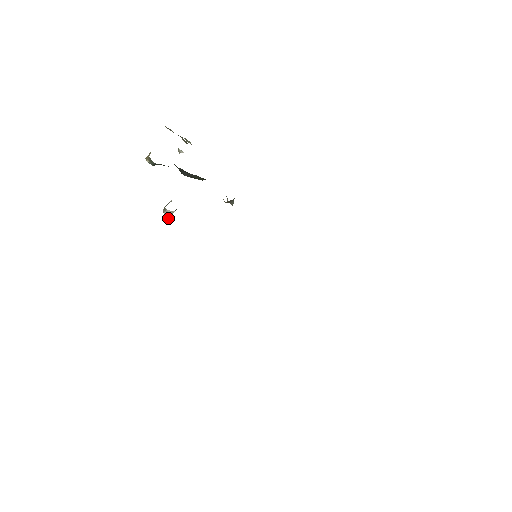
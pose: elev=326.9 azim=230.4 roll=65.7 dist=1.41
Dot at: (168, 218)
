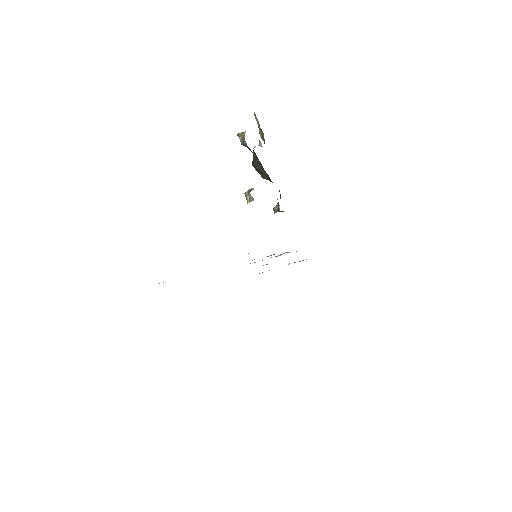
Dot at: (248, 202)
